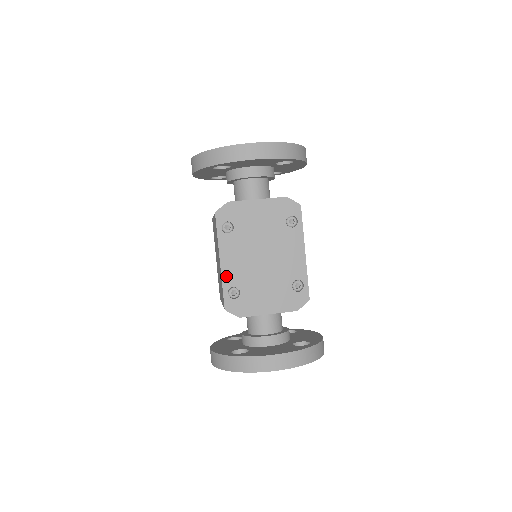
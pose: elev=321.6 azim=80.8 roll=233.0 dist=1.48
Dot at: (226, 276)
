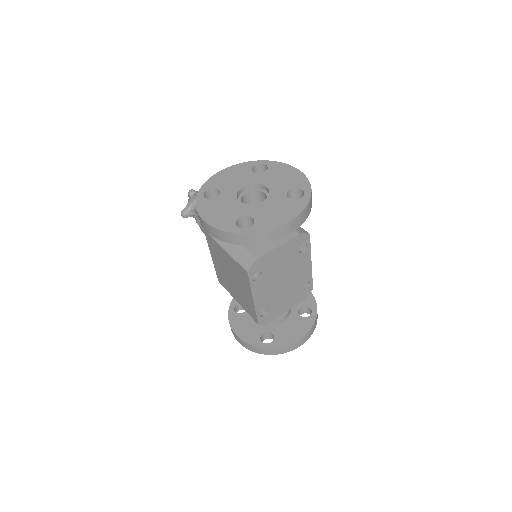
Dot at: (258, 306)
